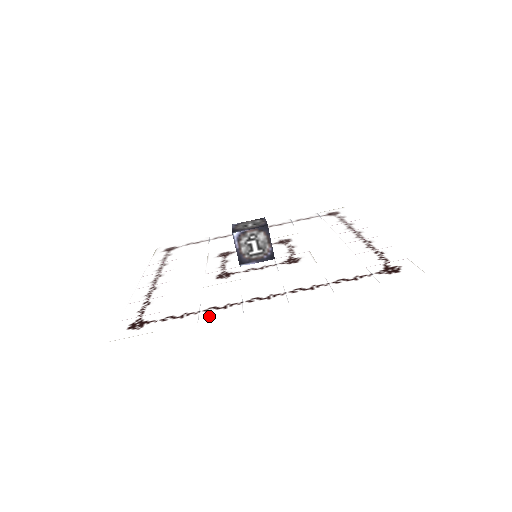
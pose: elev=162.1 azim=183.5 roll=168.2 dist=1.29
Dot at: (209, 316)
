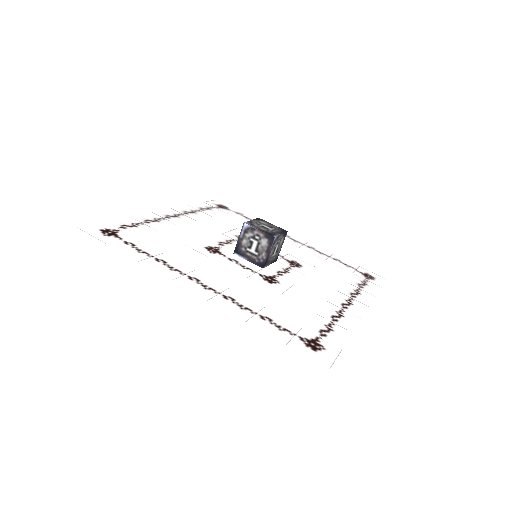
Dot at: (348, 325)
